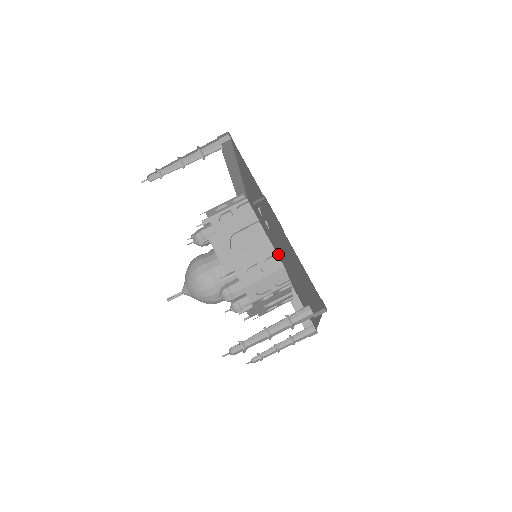
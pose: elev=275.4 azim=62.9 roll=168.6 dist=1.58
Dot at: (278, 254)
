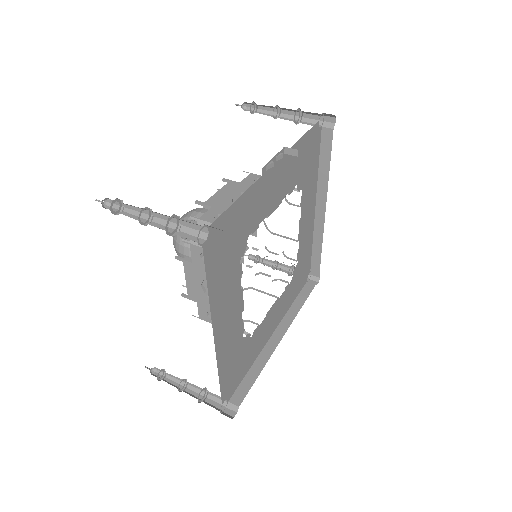
Dot at: occluded
